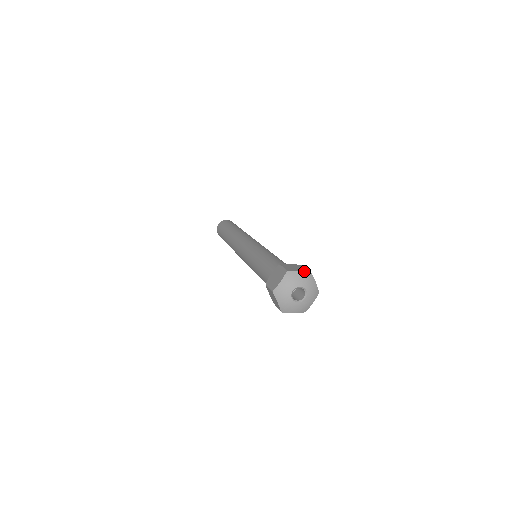
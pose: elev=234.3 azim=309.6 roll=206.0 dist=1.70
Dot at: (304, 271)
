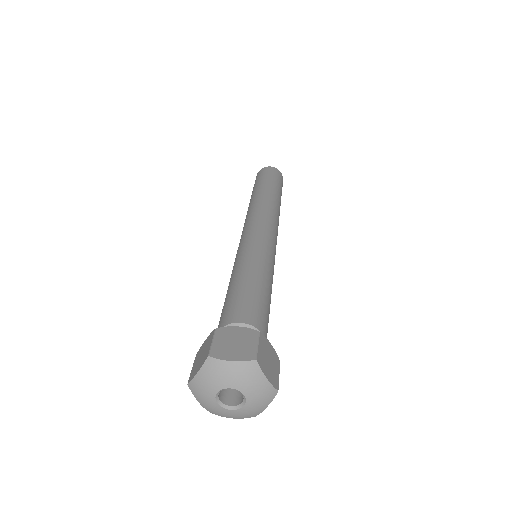
Dot at: (241, 360)
